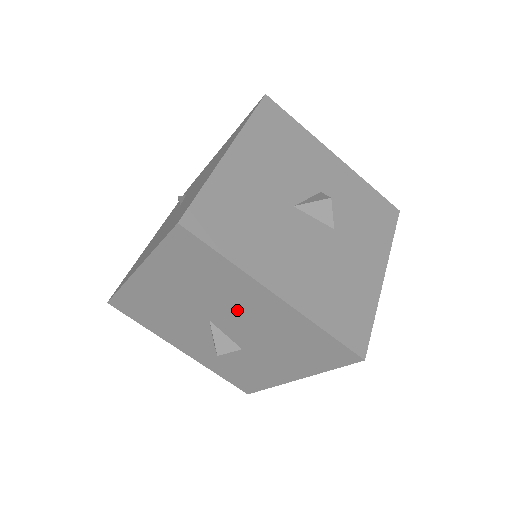
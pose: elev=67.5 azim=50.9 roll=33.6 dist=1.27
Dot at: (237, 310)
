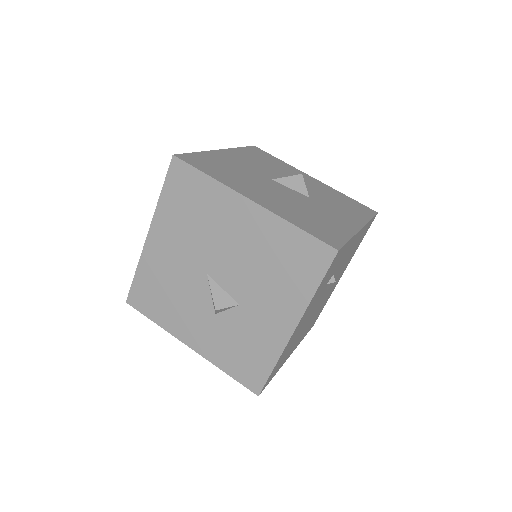
Dot at: (226, 241)
